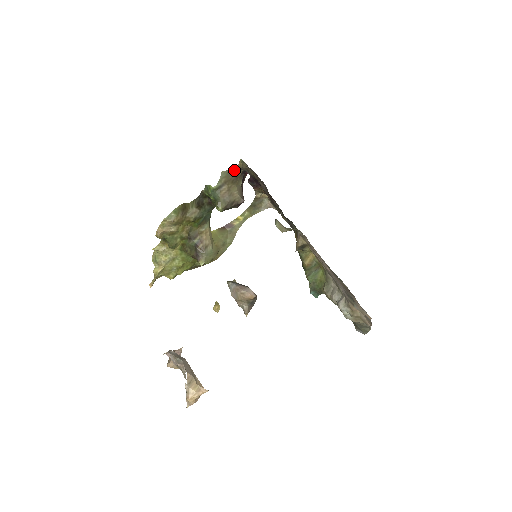
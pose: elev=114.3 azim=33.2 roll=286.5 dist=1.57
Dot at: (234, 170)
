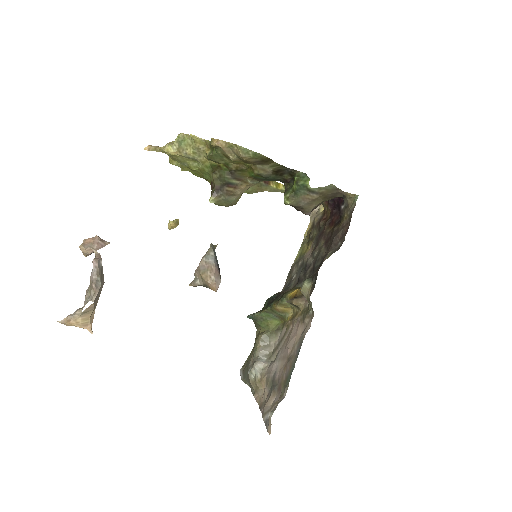
Dot at: (339, 191)
